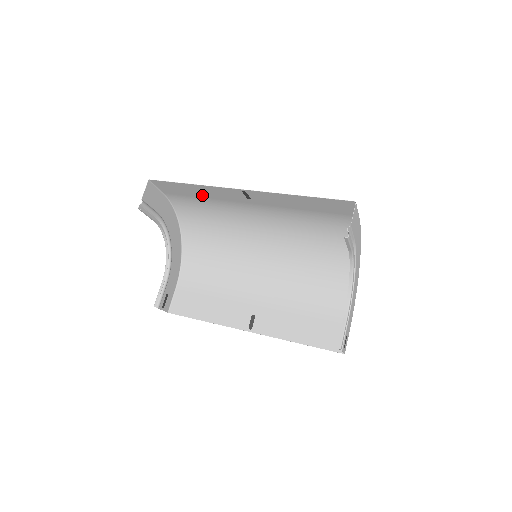
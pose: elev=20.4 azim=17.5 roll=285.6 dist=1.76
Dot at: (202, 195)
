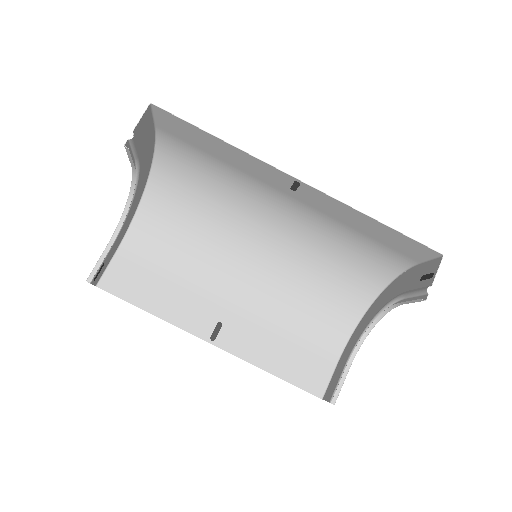
Dot at: (221, 155)
